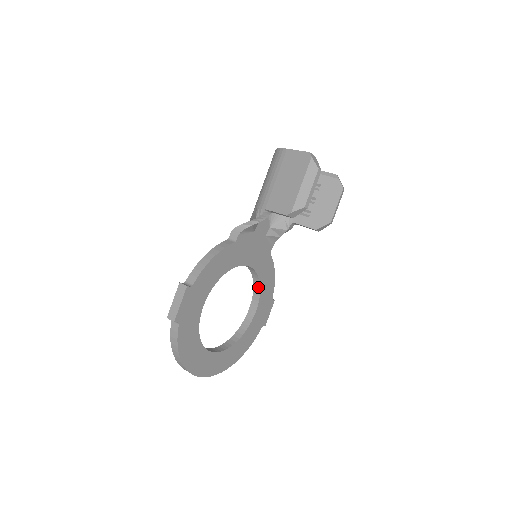
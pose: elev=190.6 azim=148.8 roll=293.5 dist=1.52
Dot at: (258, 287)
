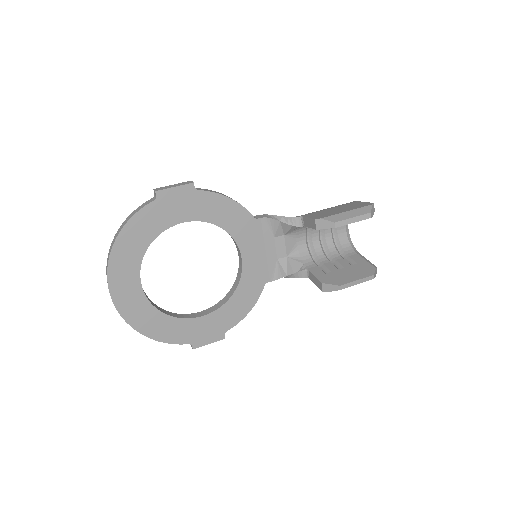
Dot at: (228, 298)
